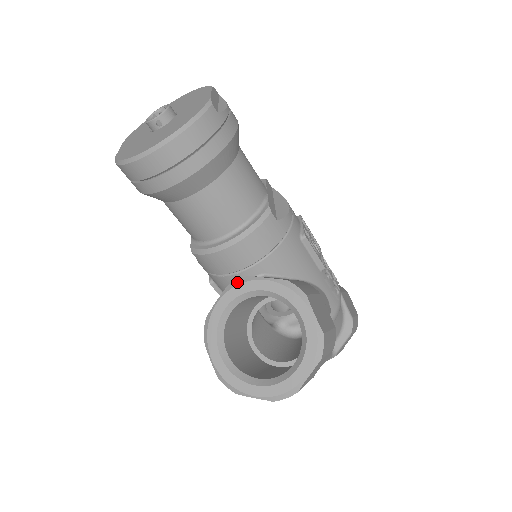
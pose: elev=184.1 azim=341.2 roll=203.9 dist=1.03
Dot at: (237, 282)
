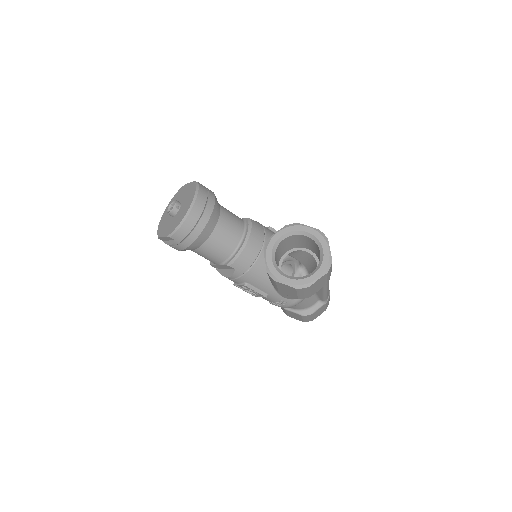
Dot at: (266, 245)
